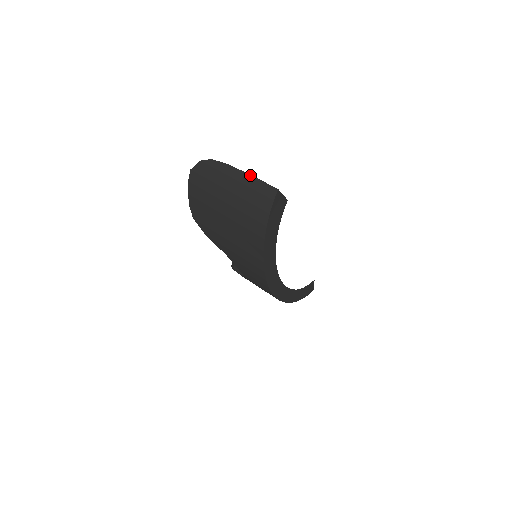
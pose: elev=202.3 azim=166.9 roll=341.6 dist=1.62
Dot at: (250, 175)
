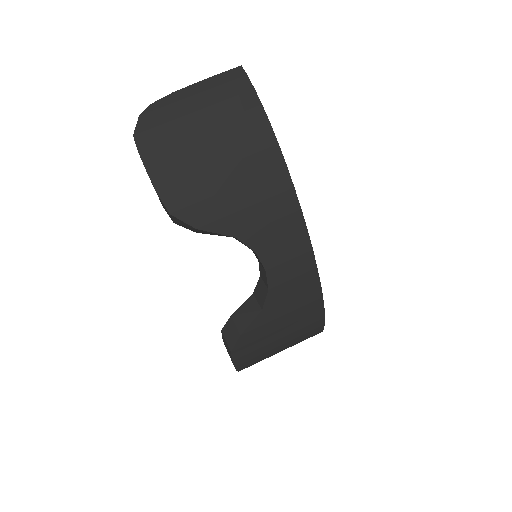
Dot at: (205, 80)
